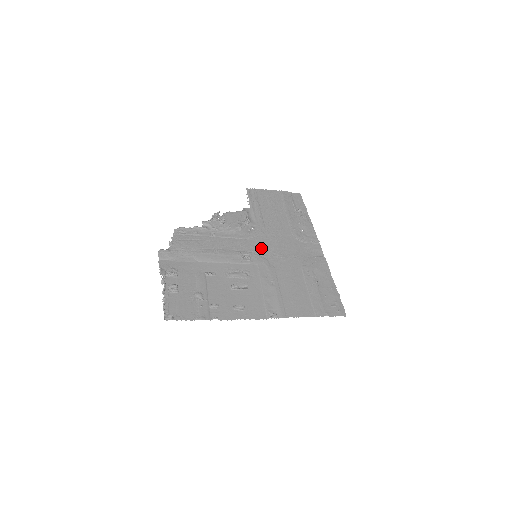
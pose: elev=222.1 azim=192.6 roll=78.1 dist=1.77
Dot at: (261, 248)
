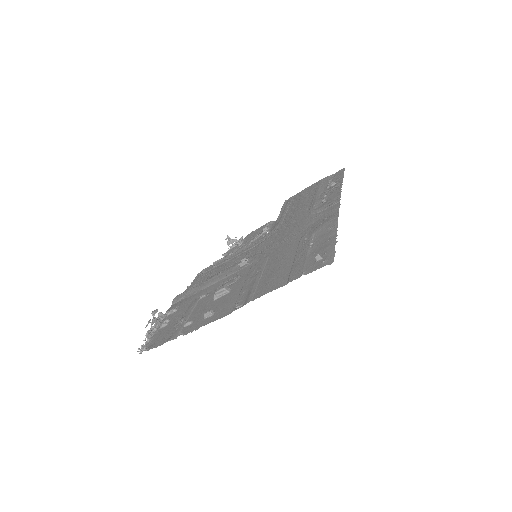
Dot at: (266, 246)
